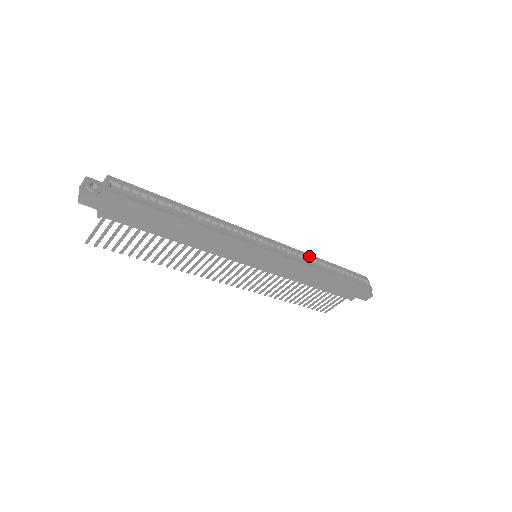
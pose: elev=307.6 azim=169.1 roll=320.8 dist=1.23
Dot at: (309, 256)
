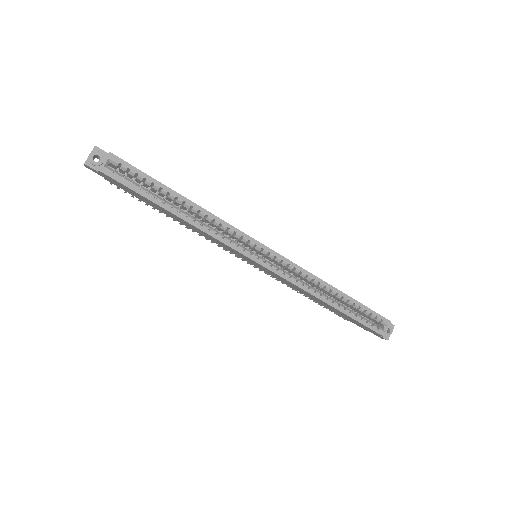
Dot at: (316, 279)
